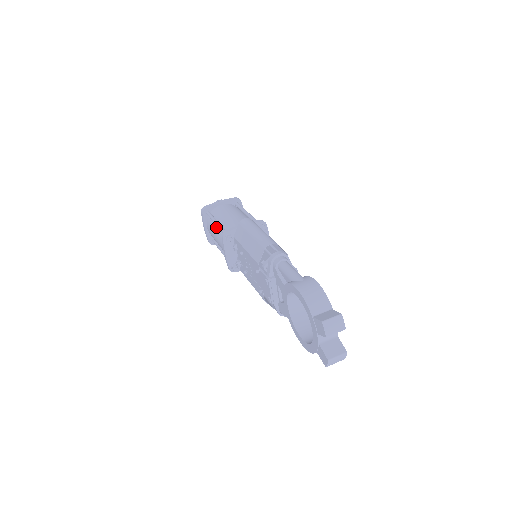
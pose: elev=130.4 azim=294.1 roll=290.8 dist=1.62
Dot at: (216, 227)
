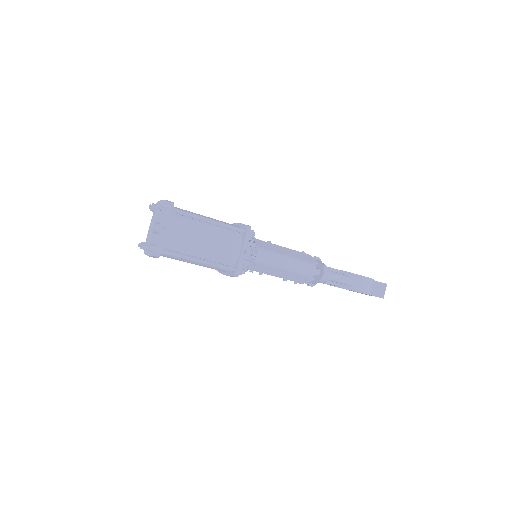
Dot at: occluded
